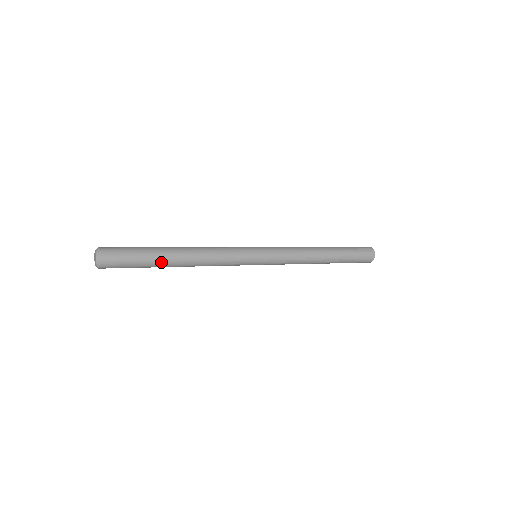
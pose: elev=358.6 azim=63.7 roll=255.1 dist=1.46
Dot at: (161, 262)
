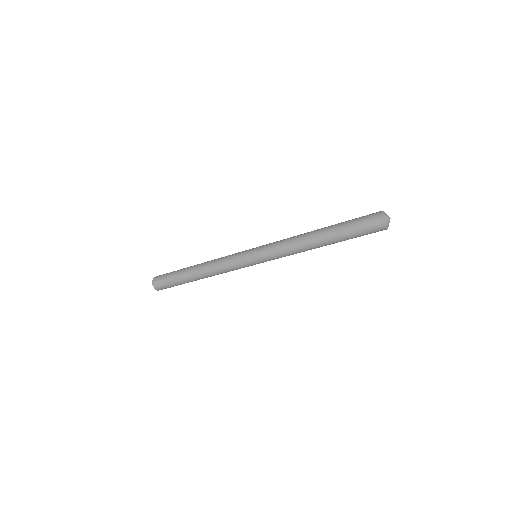
Dot at: (184, 272)
